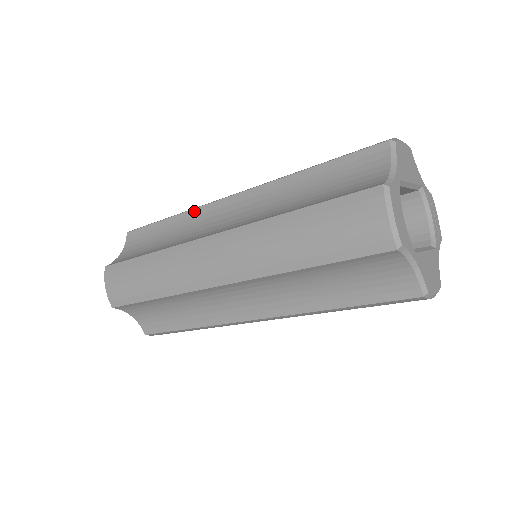
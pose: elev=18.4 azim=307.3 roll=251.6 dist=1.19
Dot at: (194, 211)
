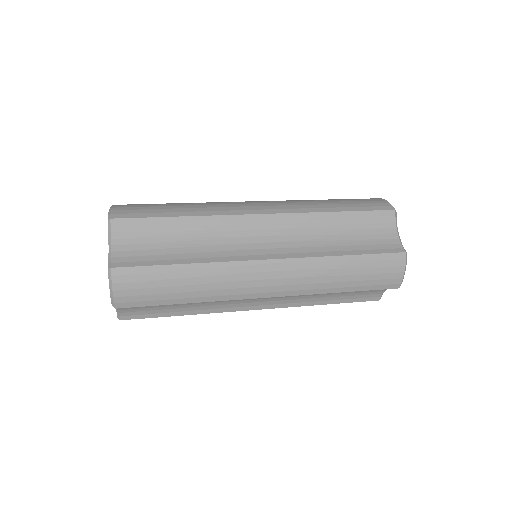
Dot at: (219, 218)
